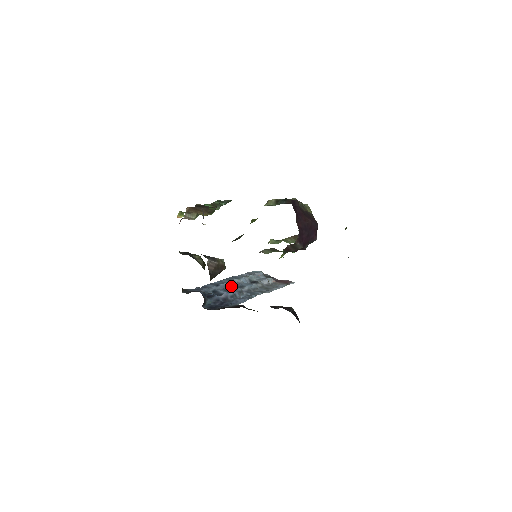
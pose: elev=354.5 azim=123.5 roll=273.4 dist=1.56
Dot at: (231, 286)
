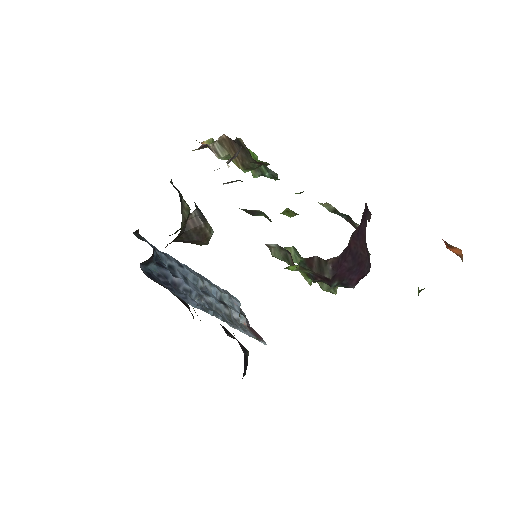
Dot at: (195, 281)
